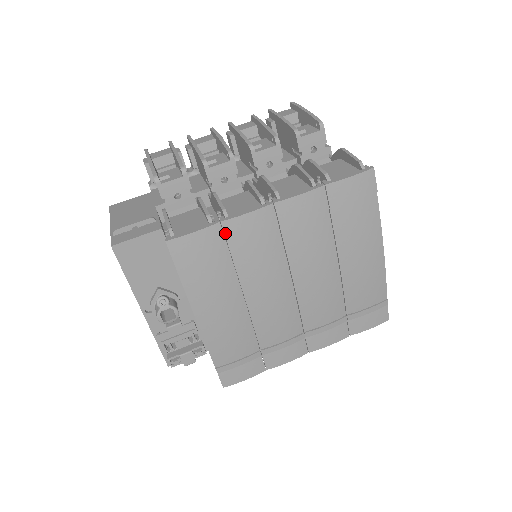
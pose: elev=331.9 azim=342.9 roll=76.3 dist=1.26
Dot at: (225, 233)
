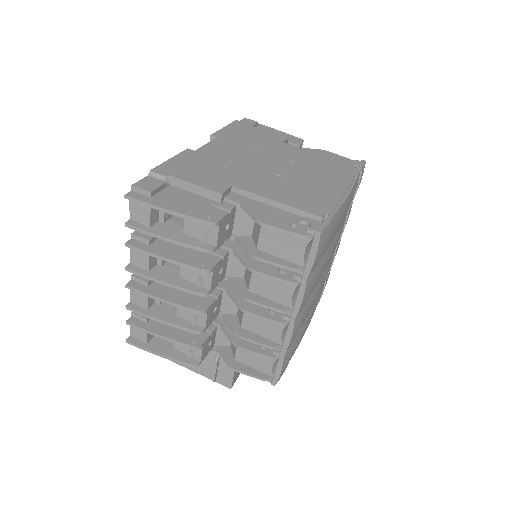
Dot at: (289, 348)
